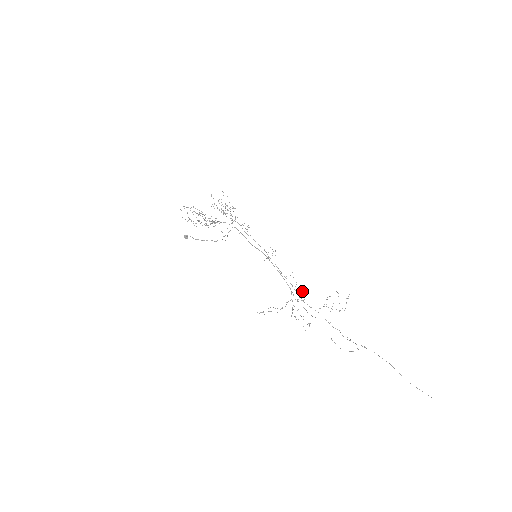
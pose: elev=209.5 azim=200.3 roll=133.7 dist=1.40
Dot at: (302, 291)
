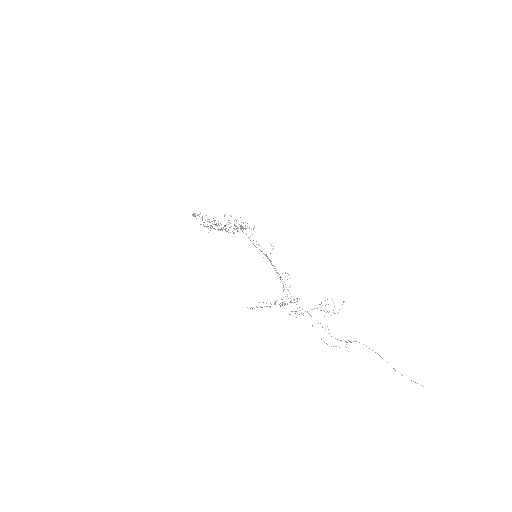
Dot at: occluded
